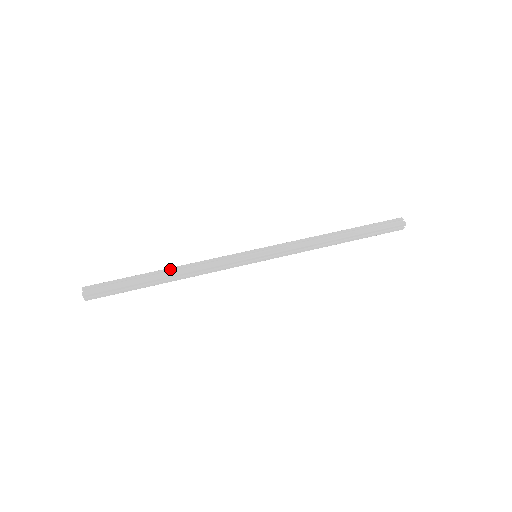
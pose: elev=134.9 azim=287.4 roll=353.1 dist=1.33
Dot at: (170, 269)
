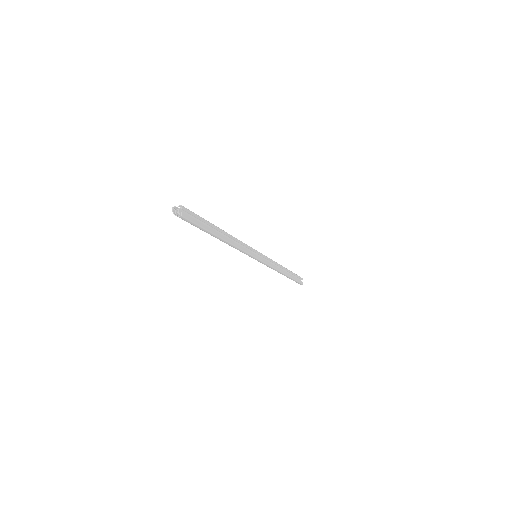
Dot at: occluded
